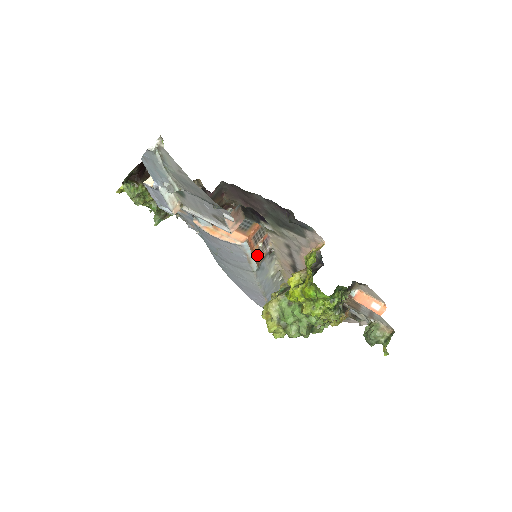
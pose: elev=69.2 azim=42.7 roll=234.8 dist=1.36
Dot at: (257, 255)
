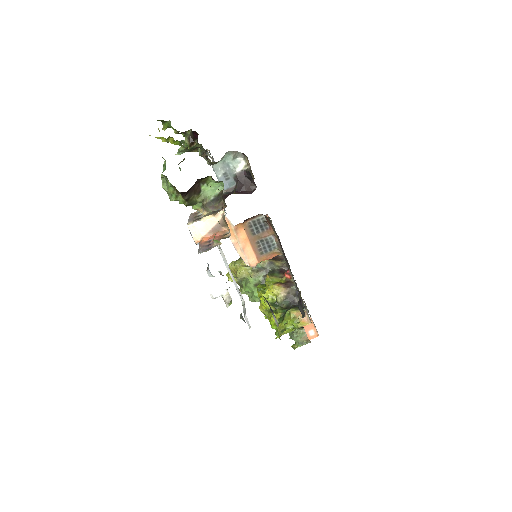
Dot at: occluded
